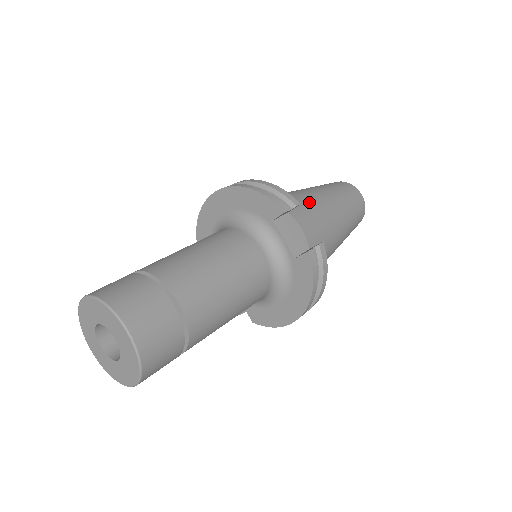
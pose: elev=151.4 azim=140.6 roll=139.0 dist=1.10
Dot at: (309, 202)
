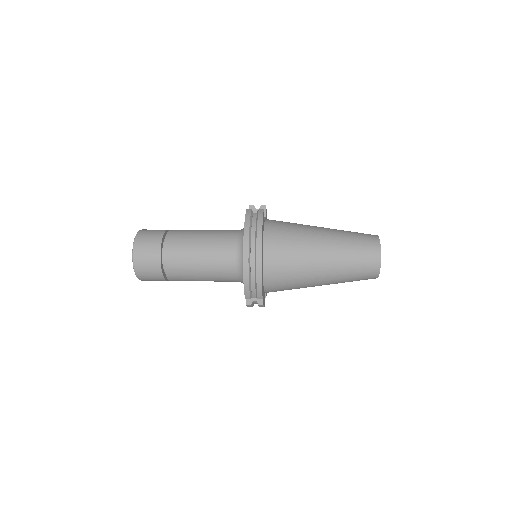
Dot at: occluded
